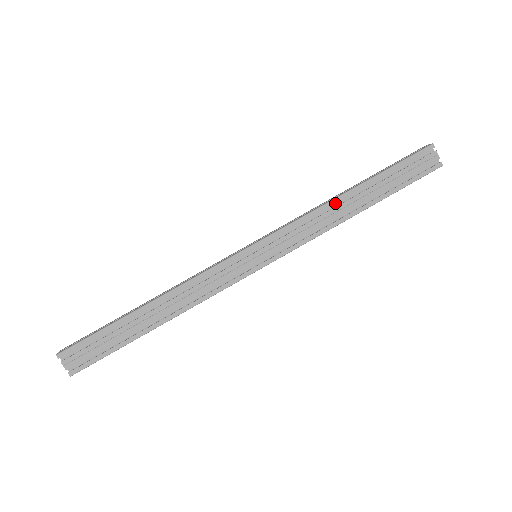
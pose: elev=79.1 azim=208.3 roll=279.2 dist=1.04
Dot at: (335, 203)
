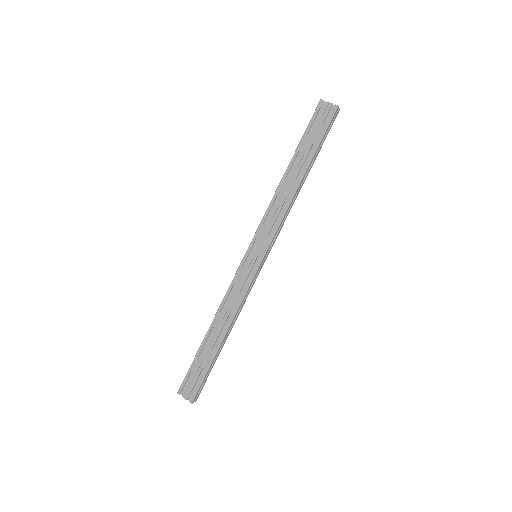
Dot at: (283, 186)
